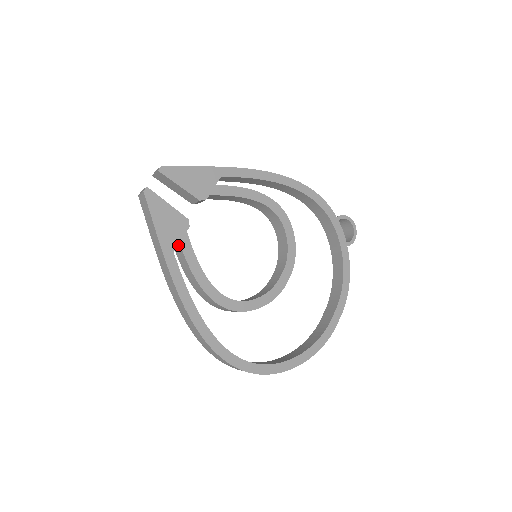
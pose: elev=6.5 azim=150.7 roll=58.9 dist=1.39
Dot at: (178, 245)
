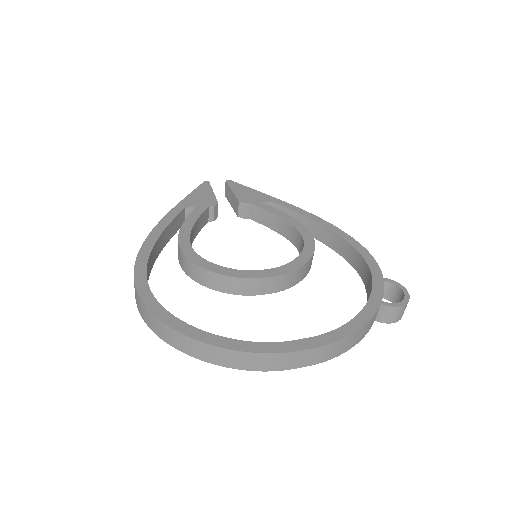
Dot at: occluded
